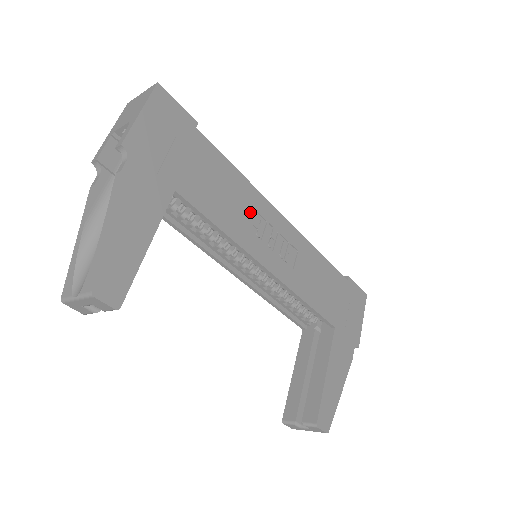
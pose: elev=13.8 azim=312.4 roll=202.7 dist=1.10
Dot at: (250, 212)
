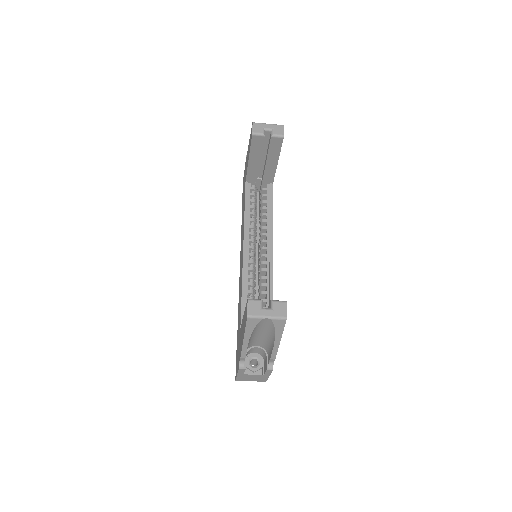
Dot at: occluded
